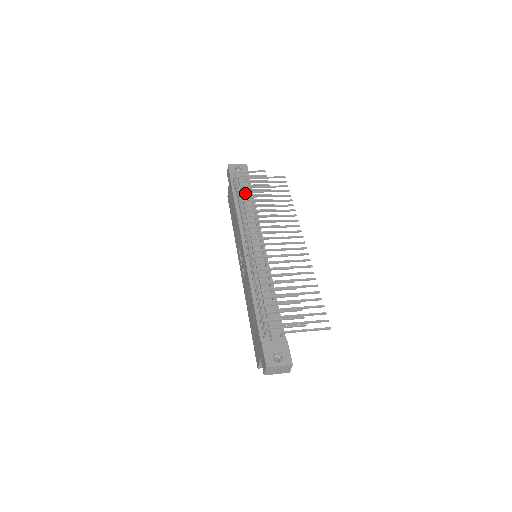
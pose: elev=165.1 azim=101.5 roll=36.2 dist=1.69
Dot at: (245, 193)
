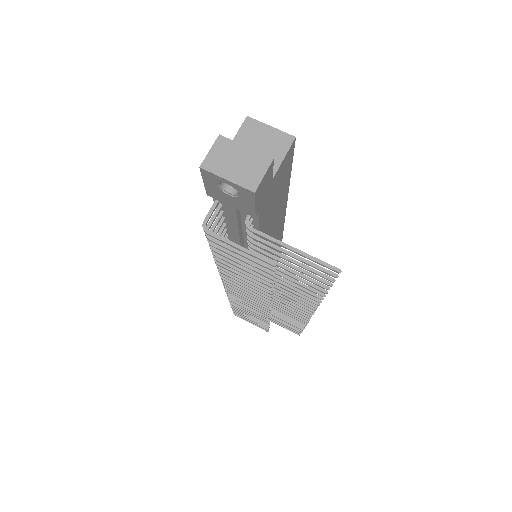
Dot at: (237, 231)
